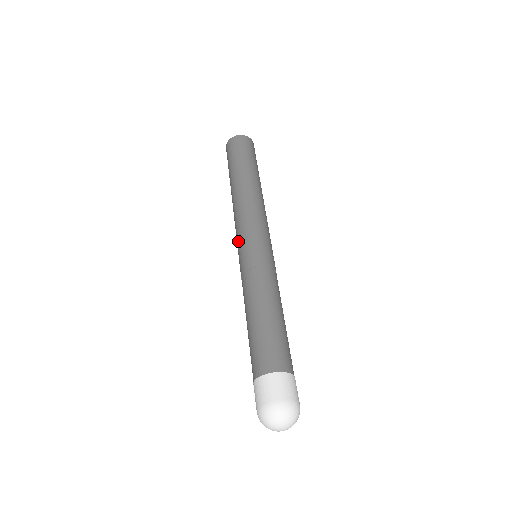
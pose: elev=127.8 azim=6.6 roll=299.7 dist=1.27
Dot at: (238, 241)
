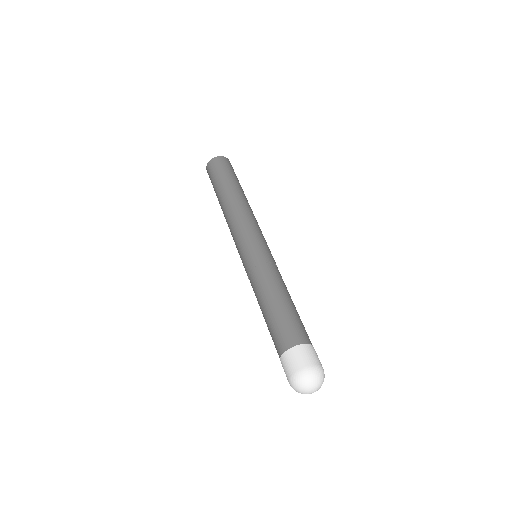
Dot at: occluded
